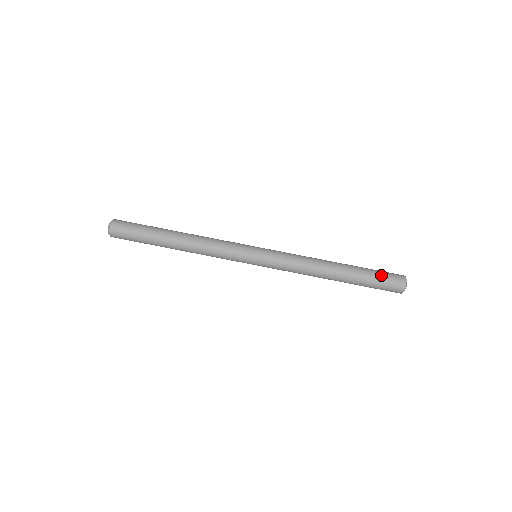
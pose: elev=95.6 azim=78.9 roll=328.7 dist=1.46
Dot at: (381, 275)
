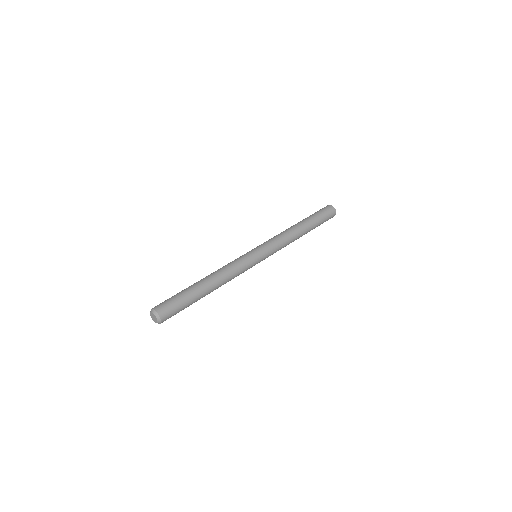
Dot at: occluded
